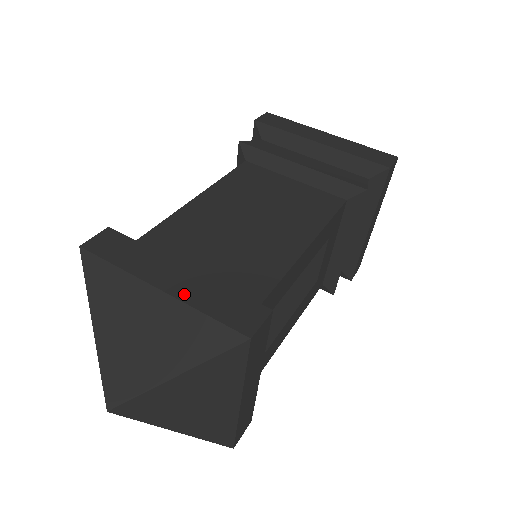
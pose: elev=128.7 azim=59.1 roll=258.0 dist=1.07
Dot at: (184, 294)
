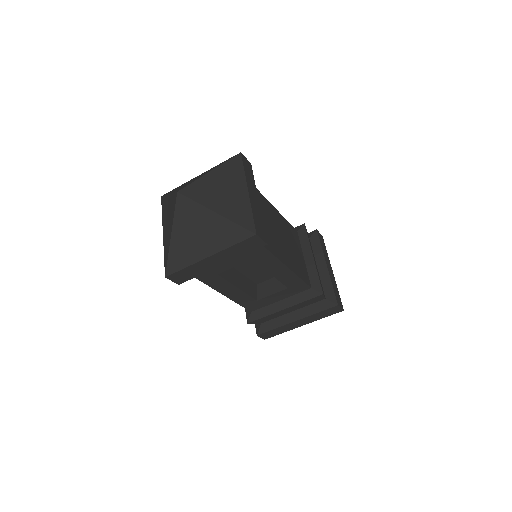
Dot at: (252, 202)
